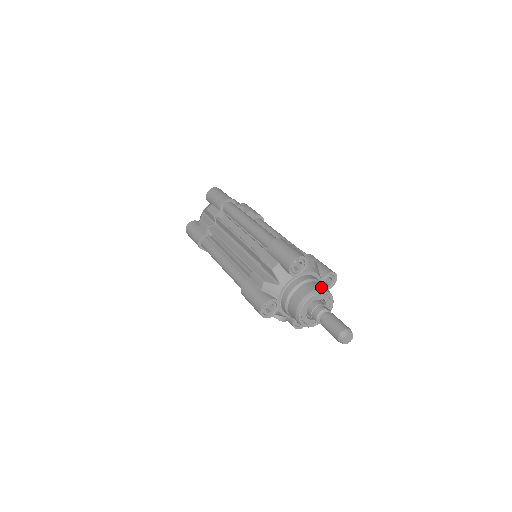
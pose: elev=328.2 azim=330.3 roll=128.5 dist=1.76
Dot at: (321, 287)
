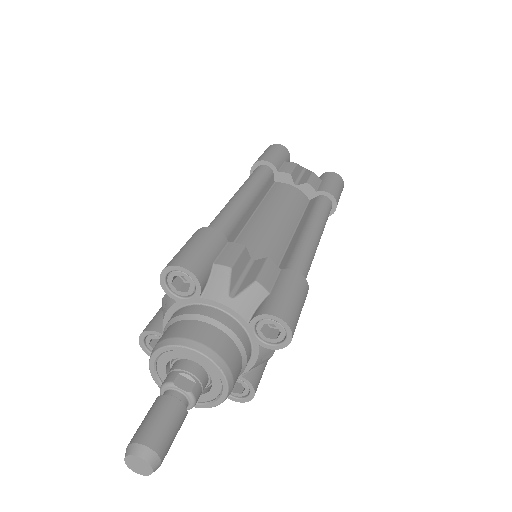
Dot at: (193, 336)
